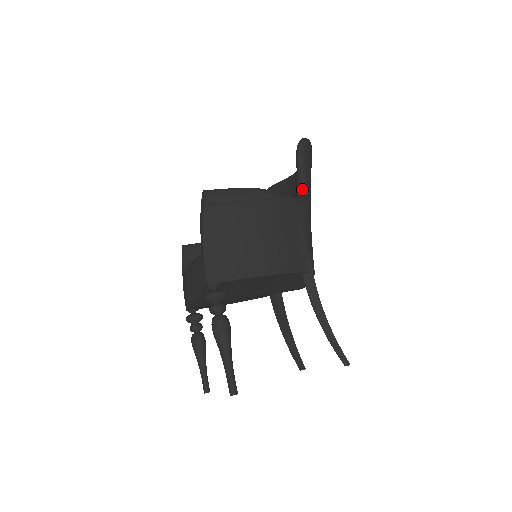
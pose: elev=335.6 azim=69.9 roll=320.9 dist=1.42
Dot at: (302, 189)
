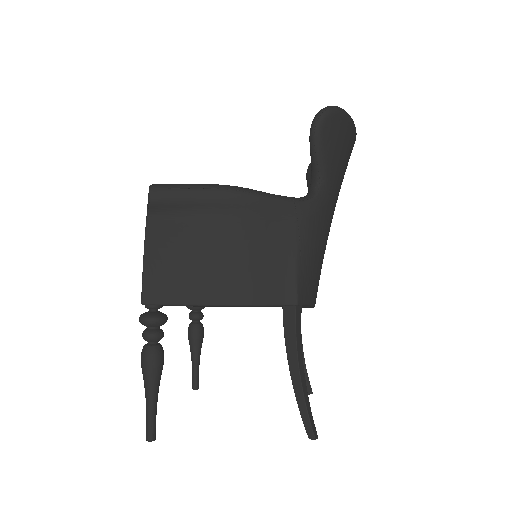
Dot at: (315, 182)
